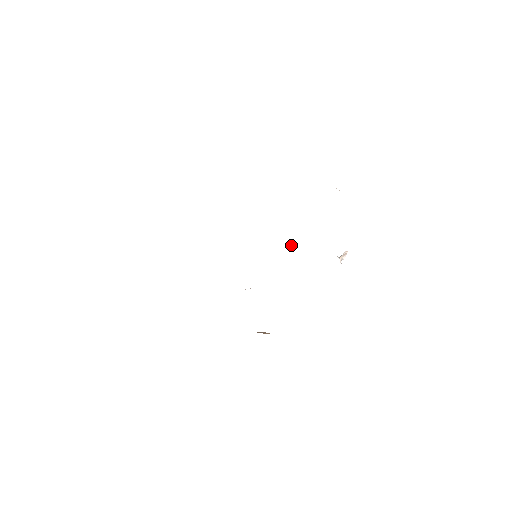
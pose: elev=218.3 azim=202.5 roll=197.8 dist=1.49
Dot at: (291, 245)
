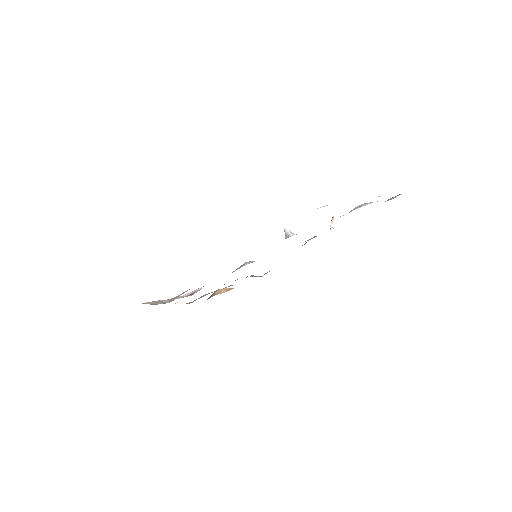
Dot at: (291, 234)
